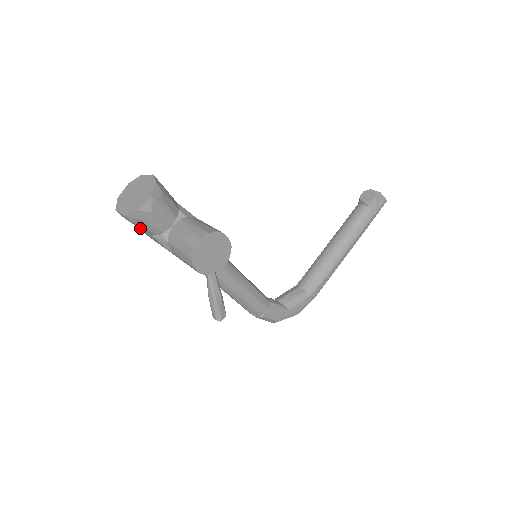
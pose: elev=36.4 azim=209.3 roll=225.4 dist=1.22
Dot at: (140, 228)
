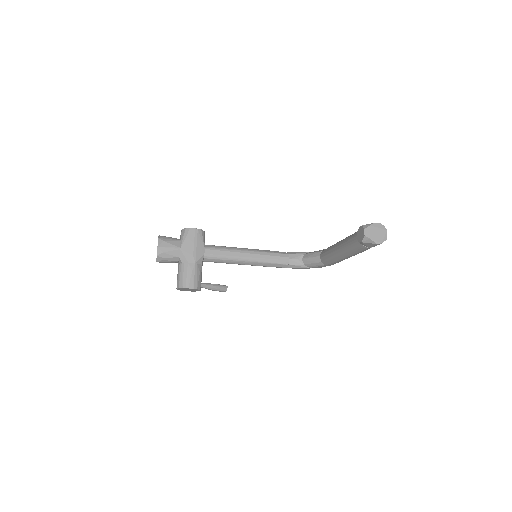
Dot at: occluded
